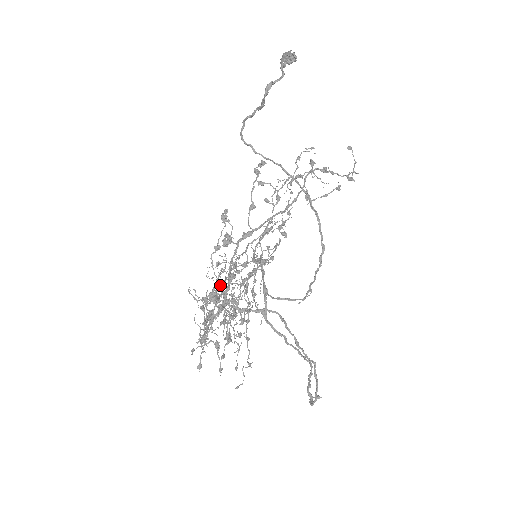
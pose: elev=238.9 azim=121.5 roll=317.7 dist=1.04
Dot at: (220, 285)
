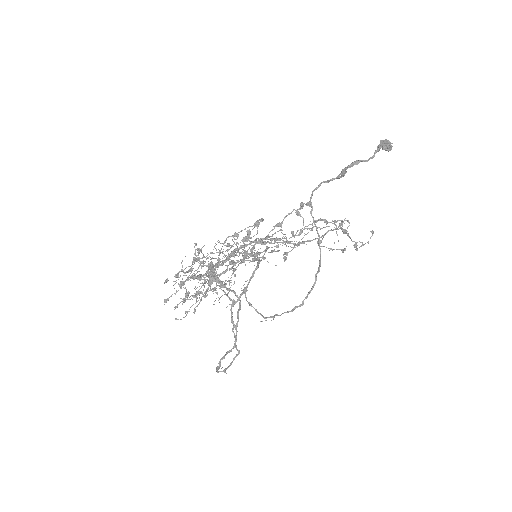
Dot at: (219, 258)
